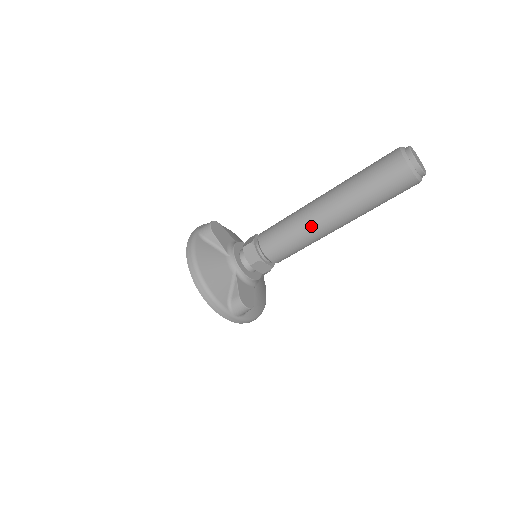
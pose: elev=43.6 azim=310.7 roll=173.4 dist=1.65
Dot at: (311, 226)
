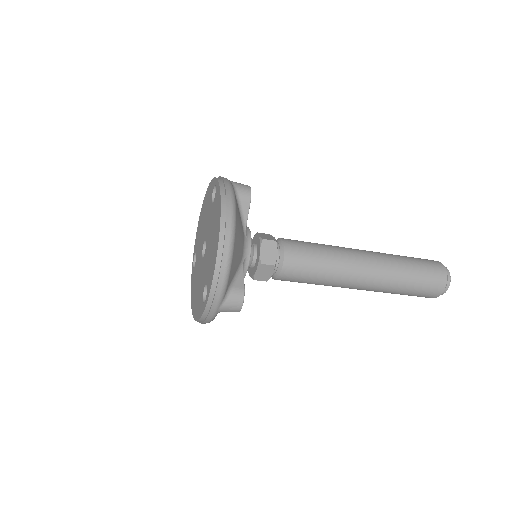
Dot at: (347, 271)
